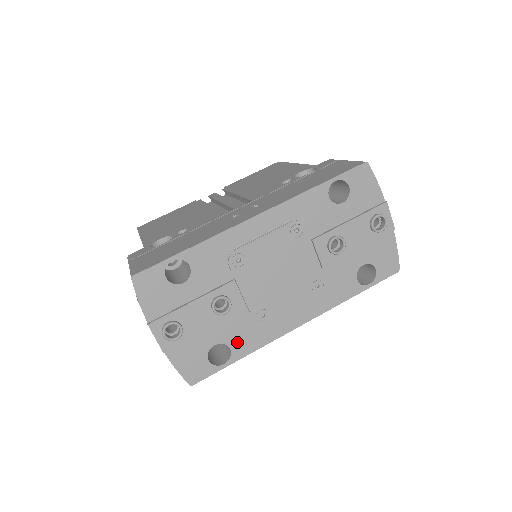
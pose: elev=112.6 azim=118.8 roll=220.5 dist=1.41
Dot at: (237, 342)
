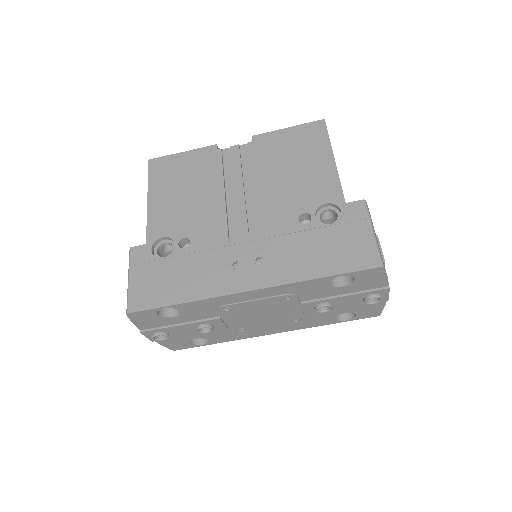
Dot at: (215, 338)
